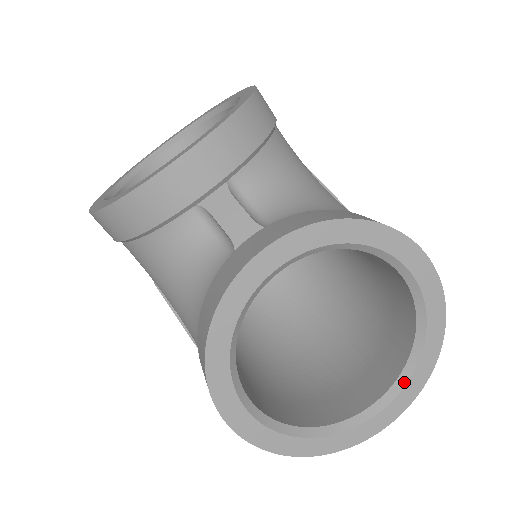
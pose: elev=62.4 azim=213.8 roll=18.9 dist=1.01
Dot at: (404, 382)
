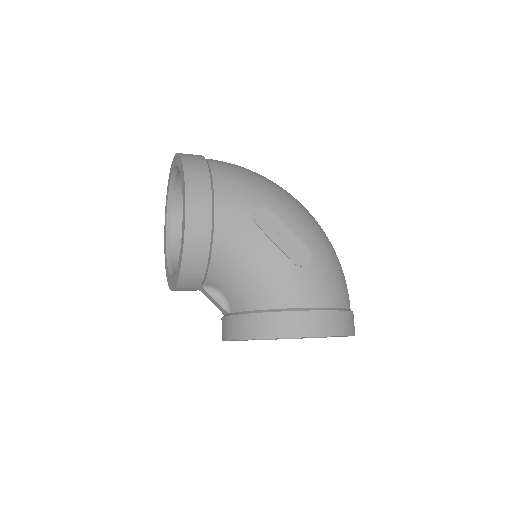
Dot at: (341, 336)
